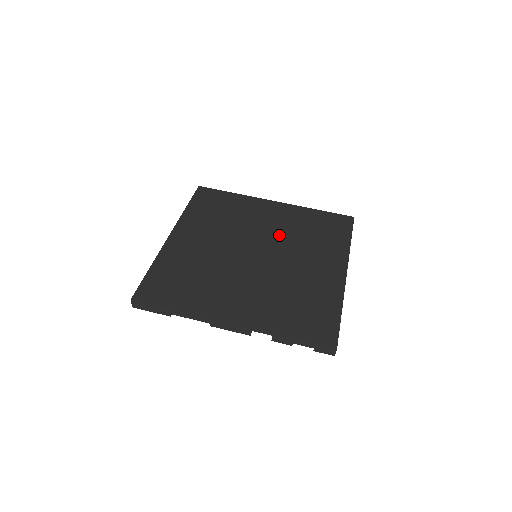
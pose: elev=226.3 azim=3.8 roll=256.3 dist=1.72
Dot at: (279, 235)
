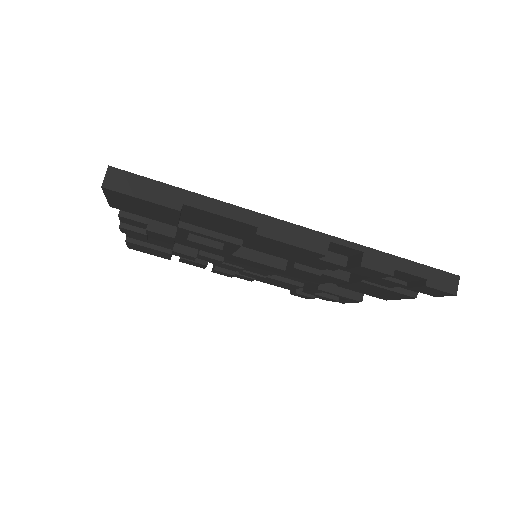
Dot at: occluded
